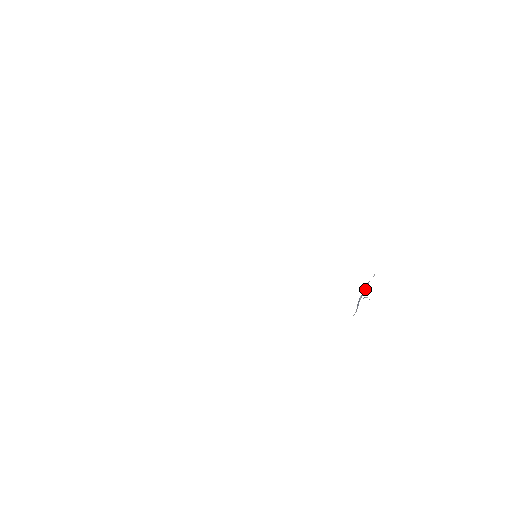
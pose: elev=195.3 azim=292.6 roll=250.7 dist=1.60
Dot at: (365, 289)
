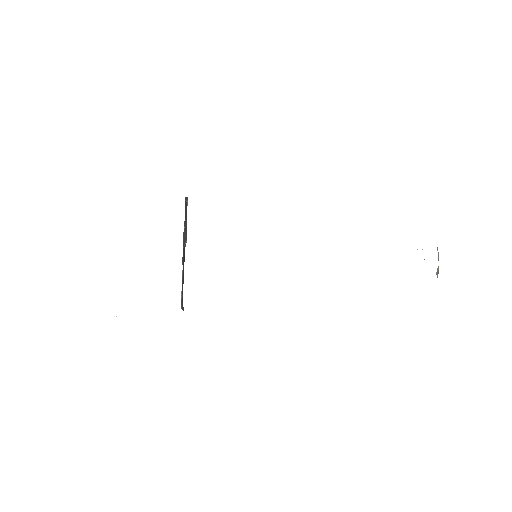
Dot at: occluded
